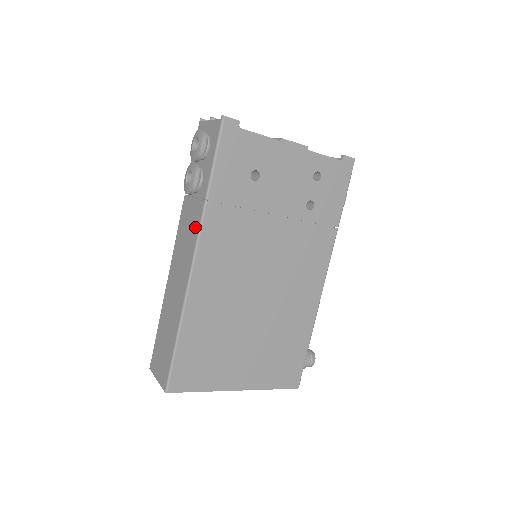
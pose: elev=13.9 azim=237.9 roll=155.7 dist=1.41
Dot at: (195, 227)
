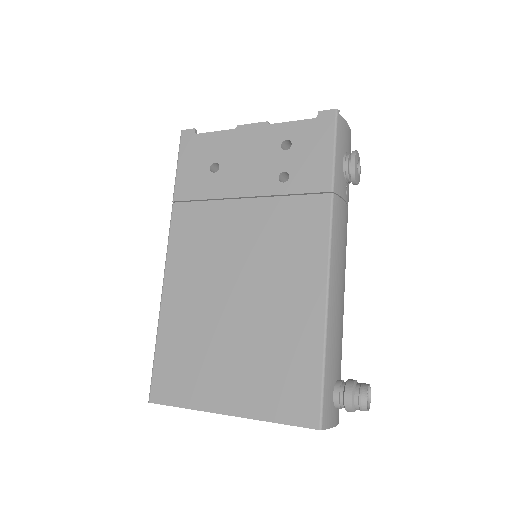
Dot at: occluded
